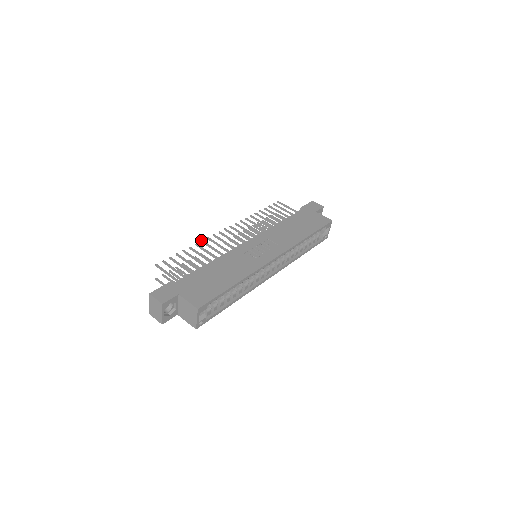
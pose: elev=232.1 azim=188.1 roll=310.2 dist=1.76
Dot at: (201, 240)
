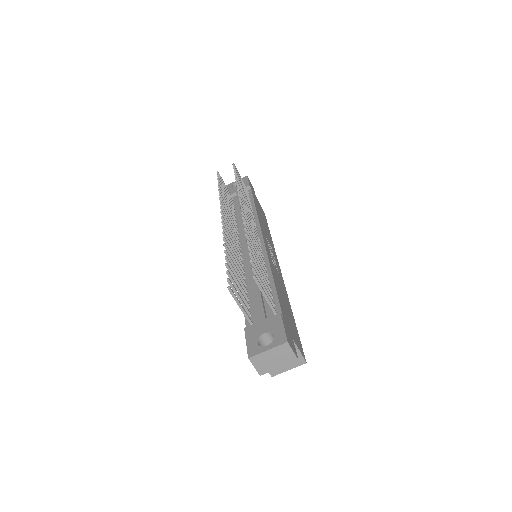
Dot at: (245, 227)
